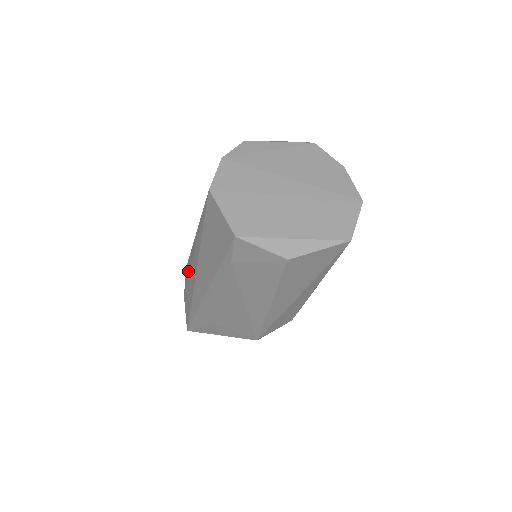
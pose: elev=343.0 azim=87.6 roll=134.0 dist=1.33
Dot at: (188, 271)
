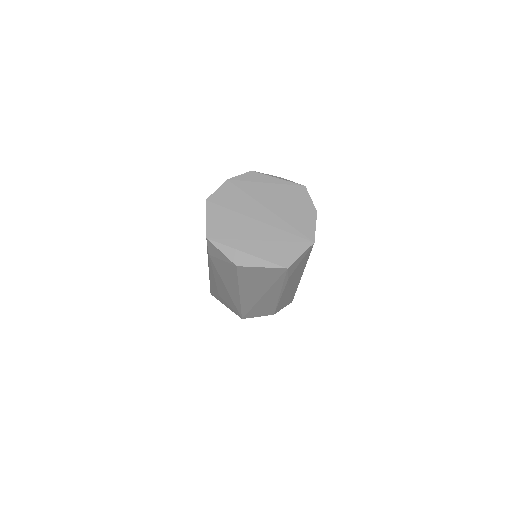
Dot at: occluded
